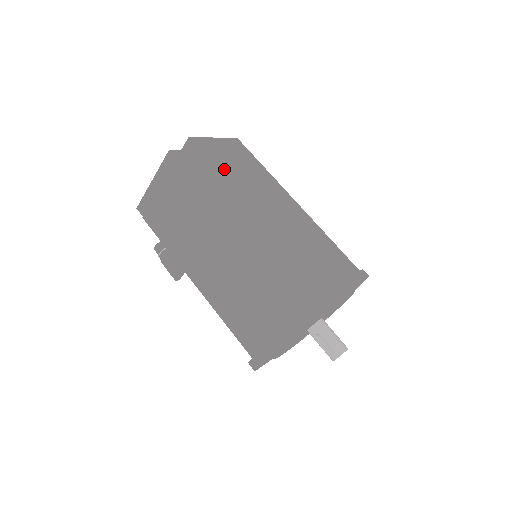
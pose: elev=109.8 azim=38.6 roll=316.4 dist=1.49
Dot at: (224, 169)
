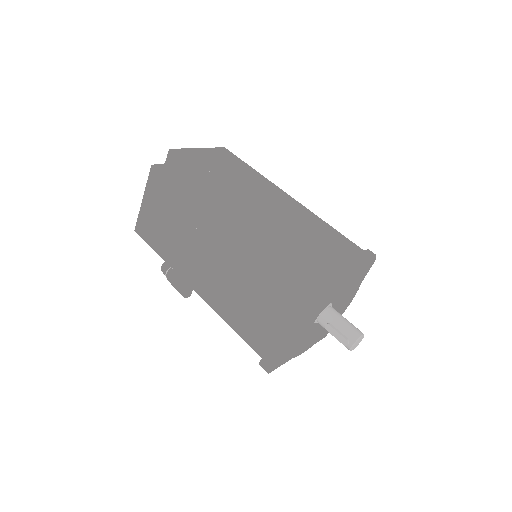
Dot at: (206, 172)
